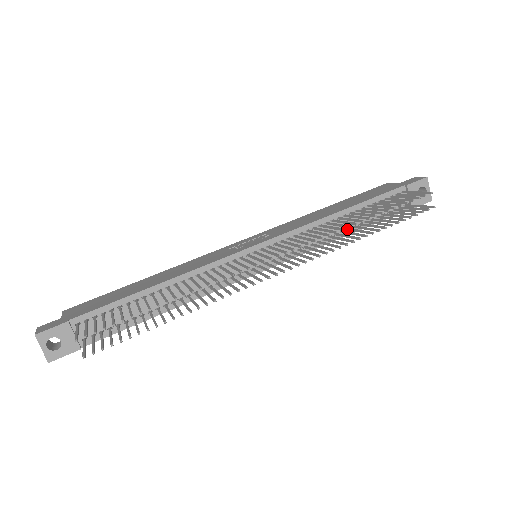
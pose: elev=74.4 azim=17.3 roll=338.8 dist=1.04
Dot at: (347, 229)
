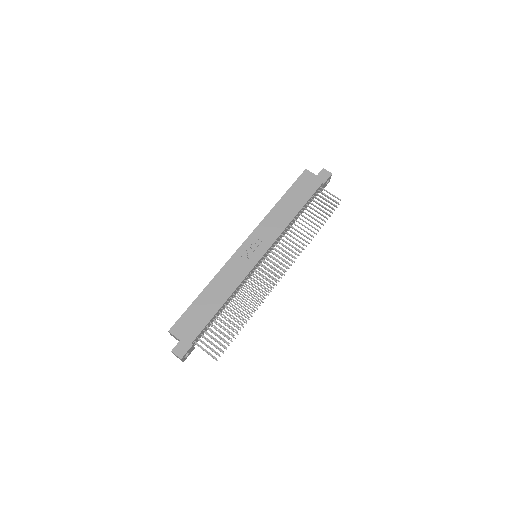
Dot at: occluded
